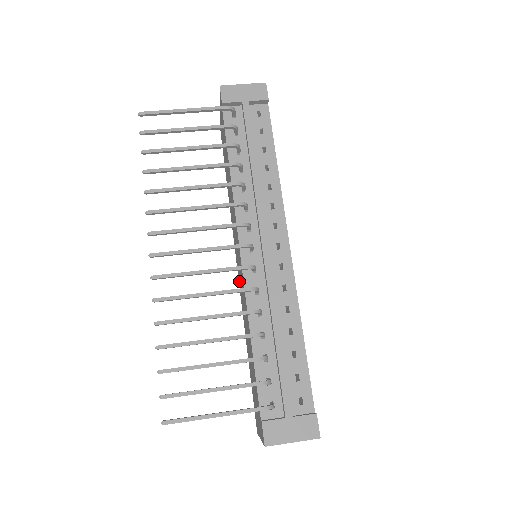
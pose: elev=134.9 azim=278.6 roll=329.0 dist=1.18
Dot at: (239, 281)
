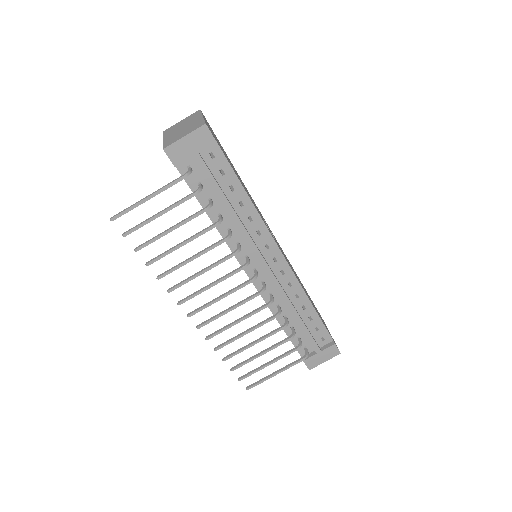
Dot at: occluded
